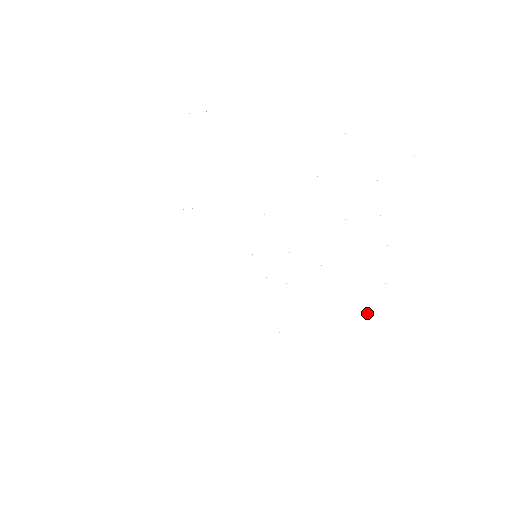
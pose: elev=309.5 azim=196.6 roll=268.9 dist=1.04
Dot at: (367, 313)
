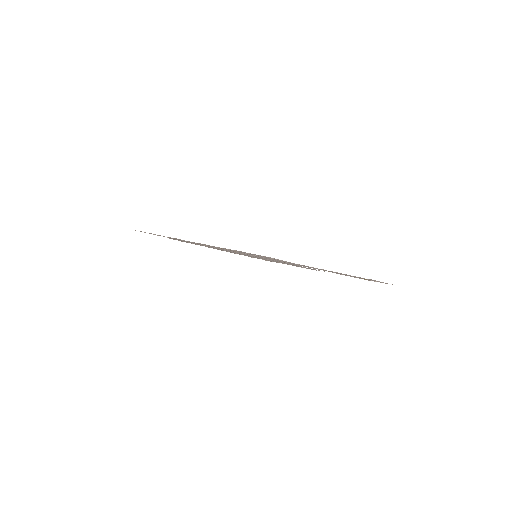
Dot at: occluded
